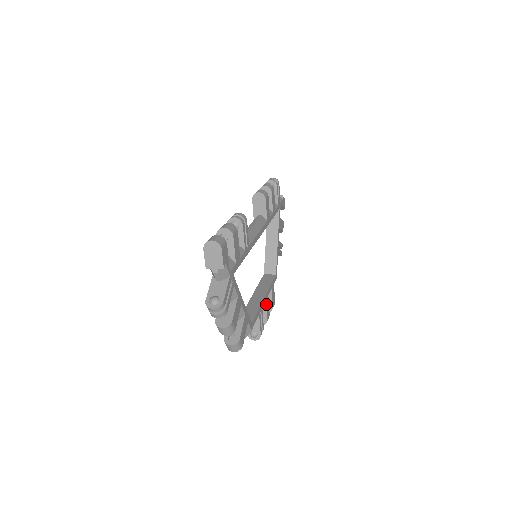
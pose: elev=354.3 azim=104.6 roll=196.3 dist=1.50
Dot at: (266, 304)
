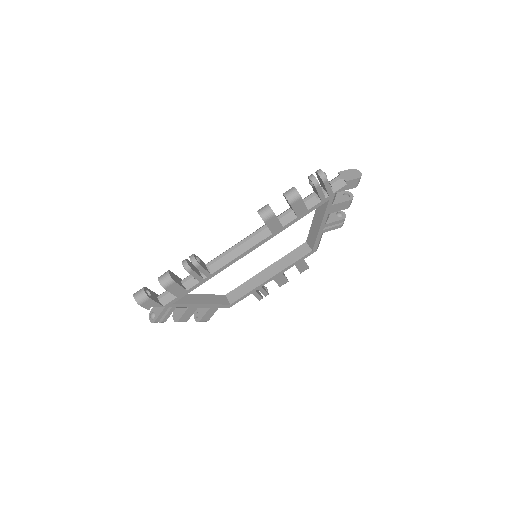
Dot at: (276, 280)
